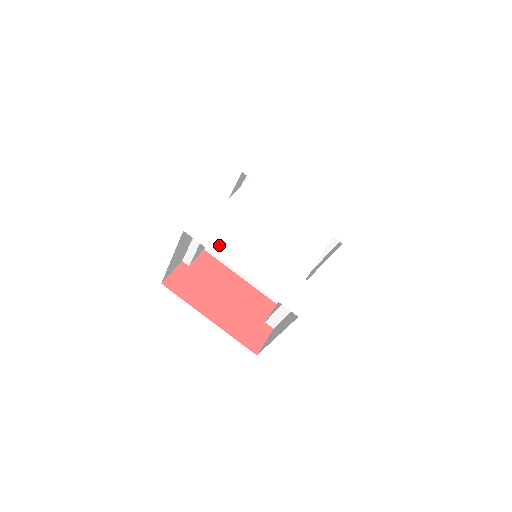
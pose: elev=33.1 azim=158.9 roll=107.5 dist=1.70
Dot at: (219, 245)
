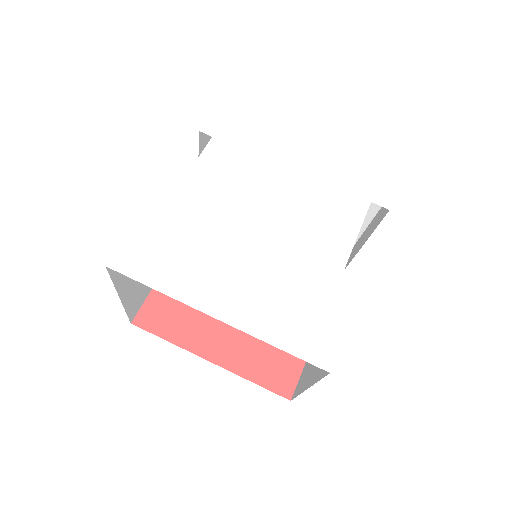
Dot at: (171, 275)
